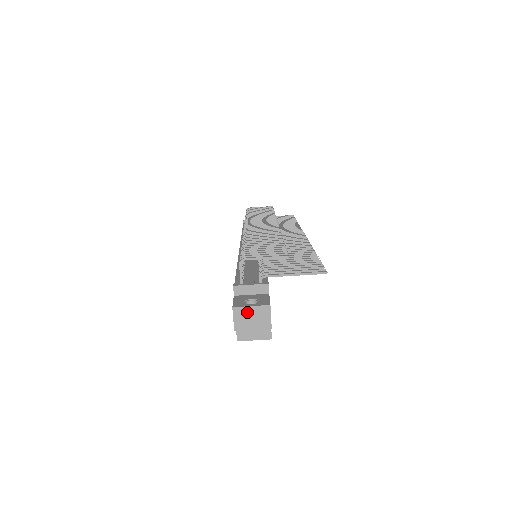
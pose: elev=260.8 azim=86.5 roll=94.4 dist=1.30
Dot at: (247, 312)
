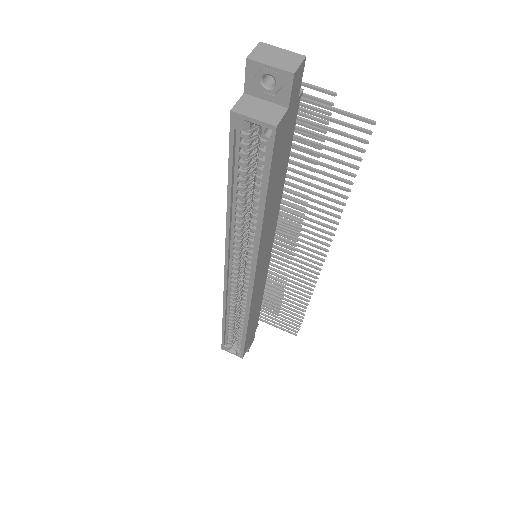
Dot at: (274, 51)
